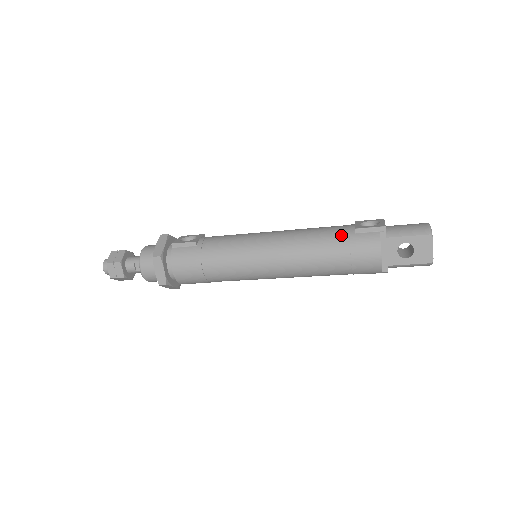
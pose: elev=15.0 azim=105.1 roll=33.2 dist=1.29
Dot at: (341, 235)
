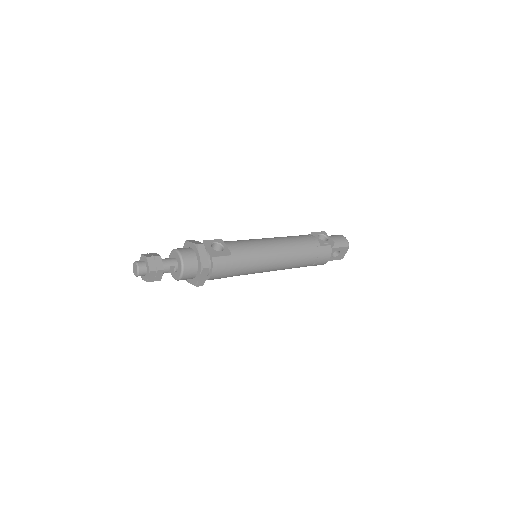
Dot at: (314, 247)
